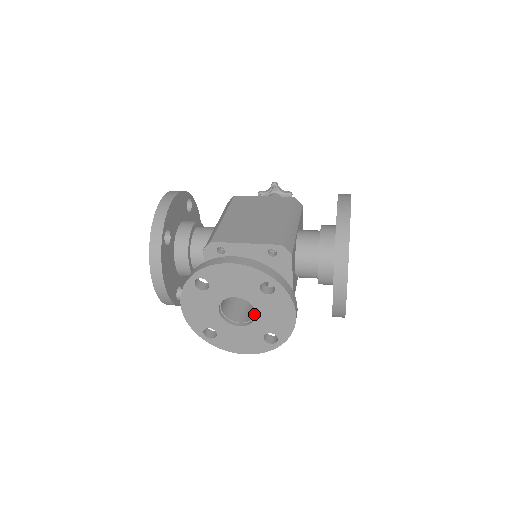
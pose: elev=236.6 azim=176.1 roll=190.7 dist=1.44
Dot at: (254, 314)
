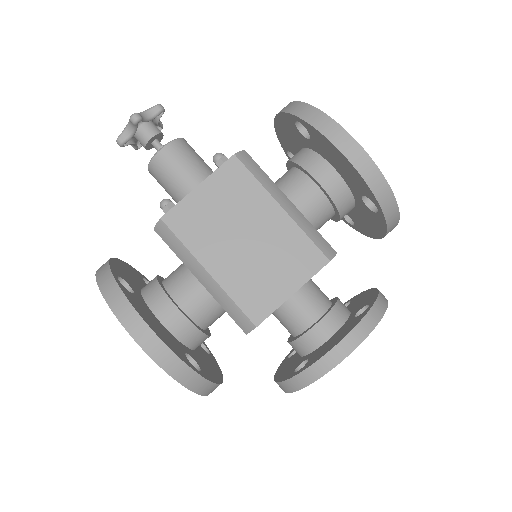
Dot at: occluded
